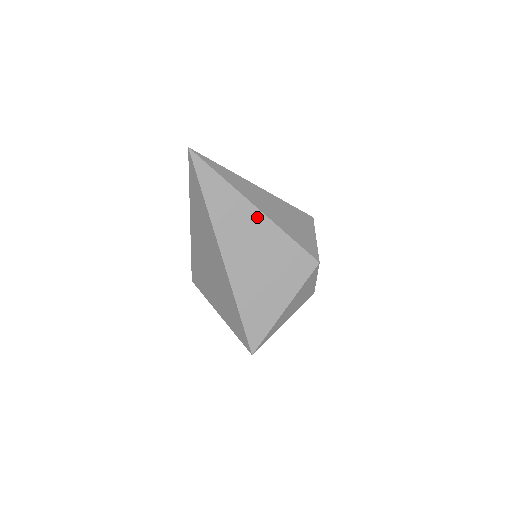
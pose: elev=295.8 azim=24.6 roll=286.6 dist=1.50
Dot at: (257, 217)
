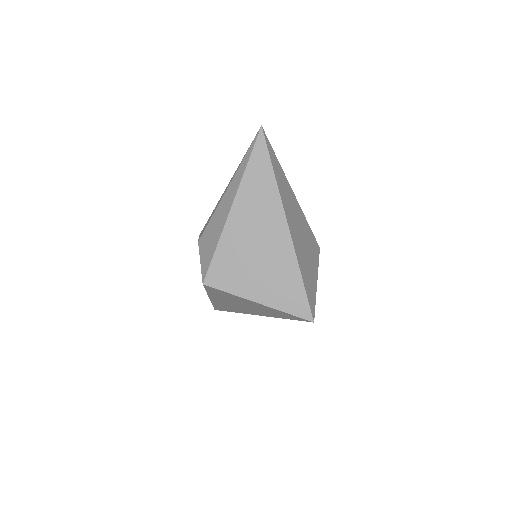
Dot at: (294, 199)
